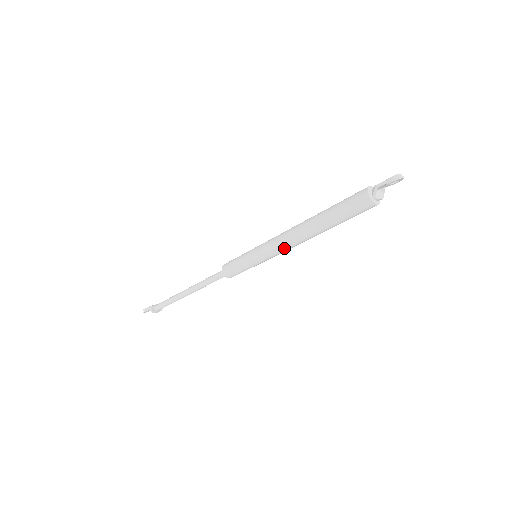
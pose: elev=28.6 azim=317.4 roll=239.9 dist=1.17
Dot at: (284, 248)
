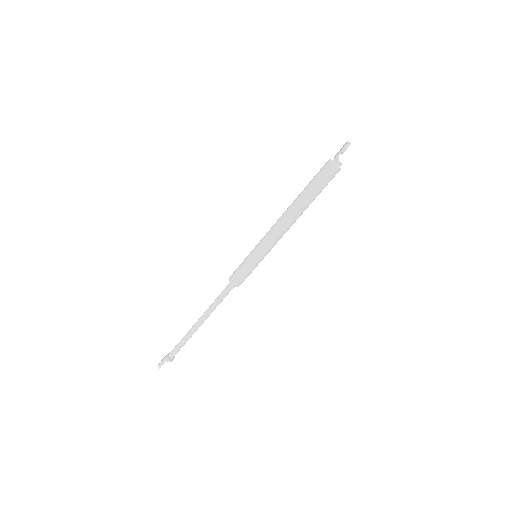
Dot at: (281, 236)
